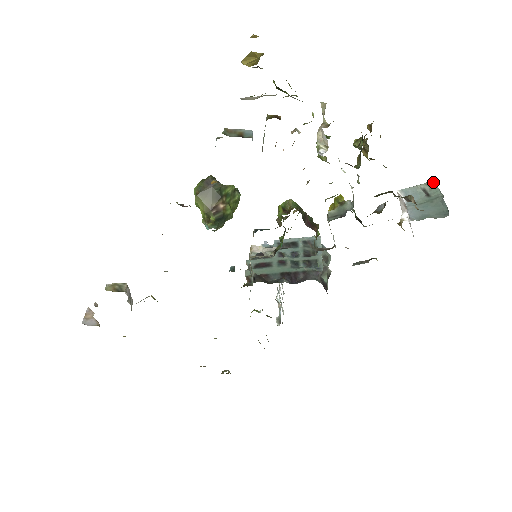
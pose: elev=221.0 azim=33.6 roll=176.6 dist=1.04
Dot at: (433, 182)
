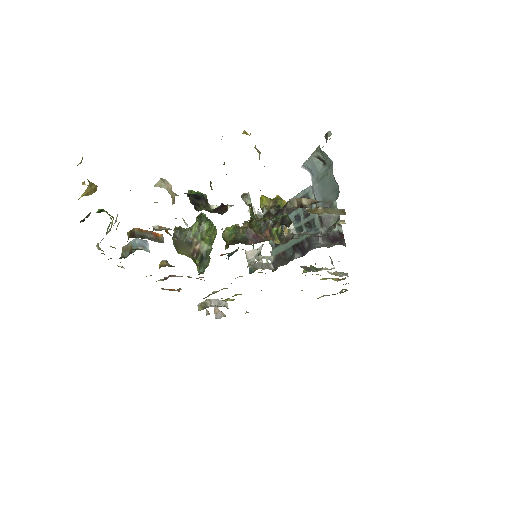
Dot at: (319, 148)
